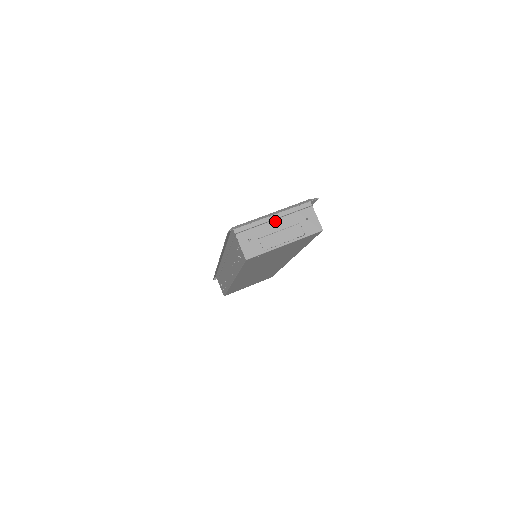
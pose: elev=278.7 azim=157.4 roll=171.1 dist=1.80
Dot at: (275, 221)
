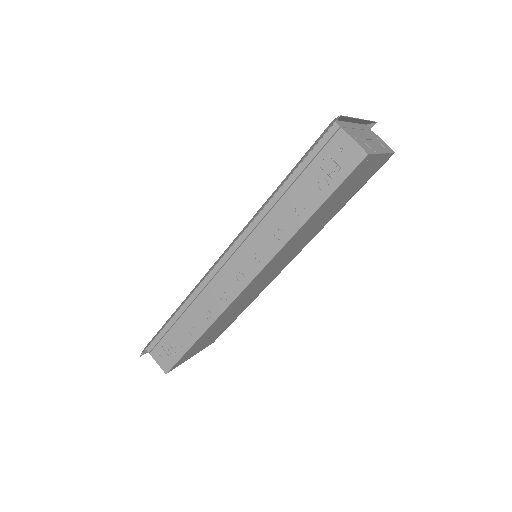
Dot at: (359, 130)
